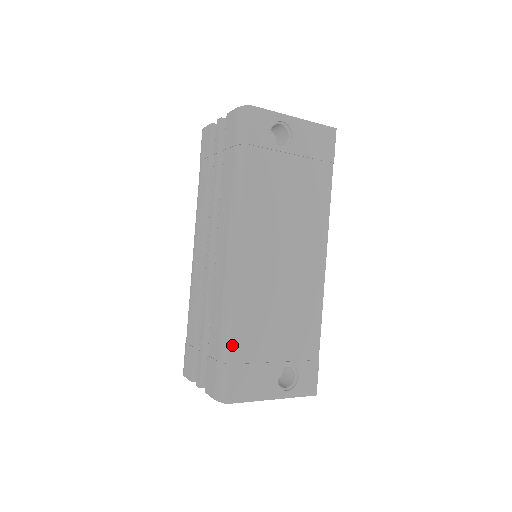
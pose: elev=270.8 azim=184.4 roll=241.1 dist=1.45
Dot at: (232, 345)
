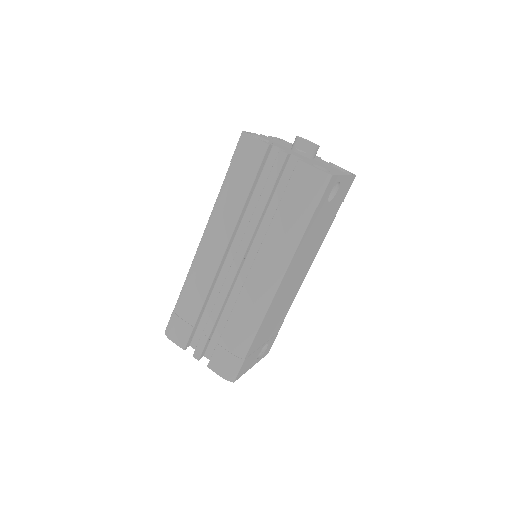
Dot at: (250, 347)
